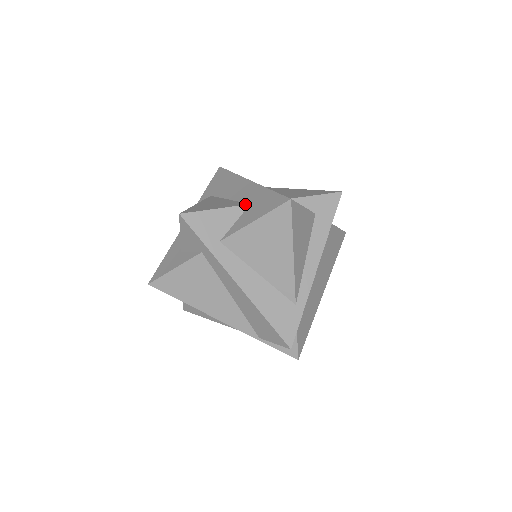
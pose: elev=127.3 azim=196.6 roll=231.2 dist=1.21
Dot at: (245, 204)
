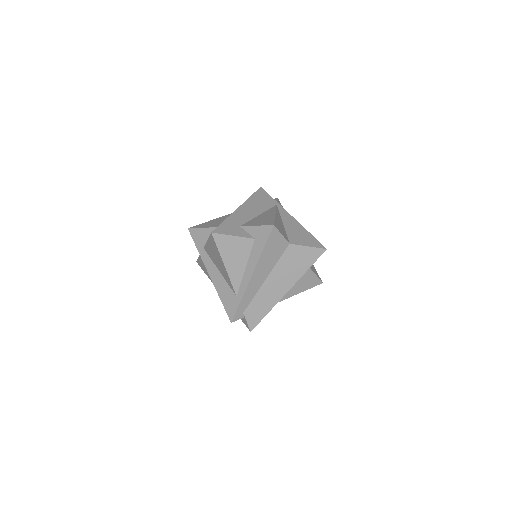
Dot at: occluded
